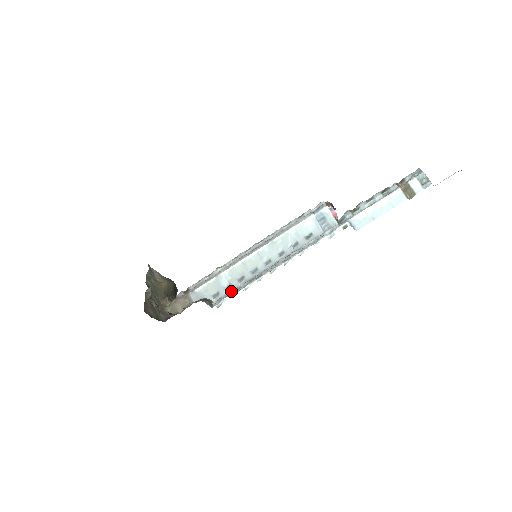
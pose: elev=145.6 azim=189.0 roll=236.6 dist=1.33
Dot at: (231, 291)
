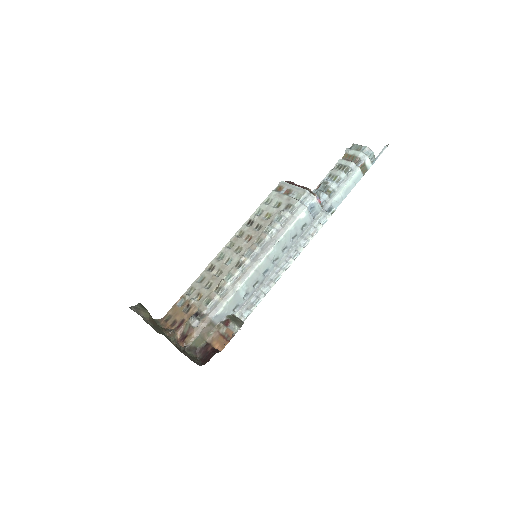
Dot at: (250, 298)
